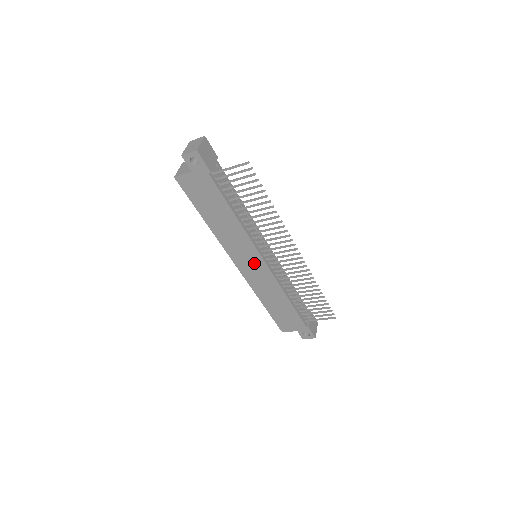
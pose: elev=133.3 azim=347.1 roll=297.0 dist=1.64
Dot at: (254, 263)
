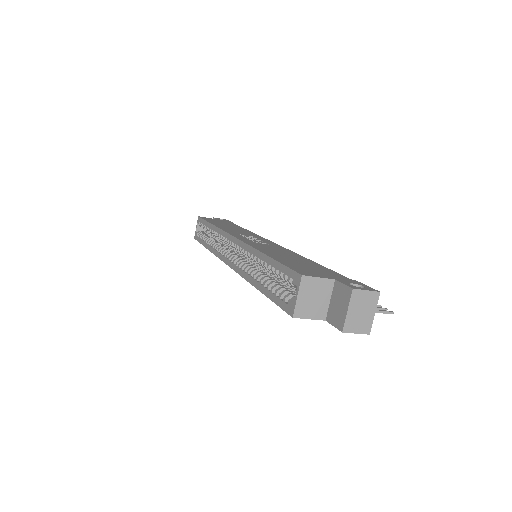
Dot at: occluded
